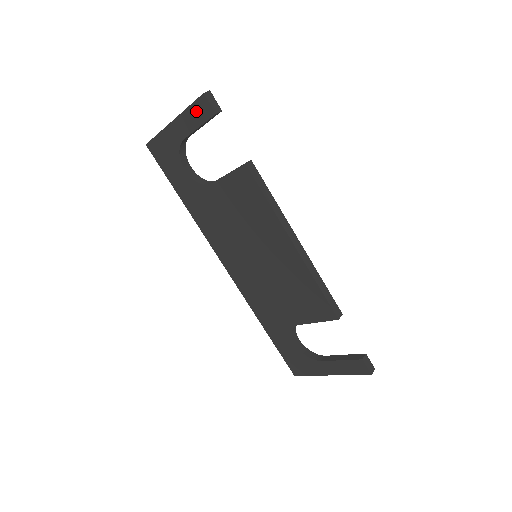
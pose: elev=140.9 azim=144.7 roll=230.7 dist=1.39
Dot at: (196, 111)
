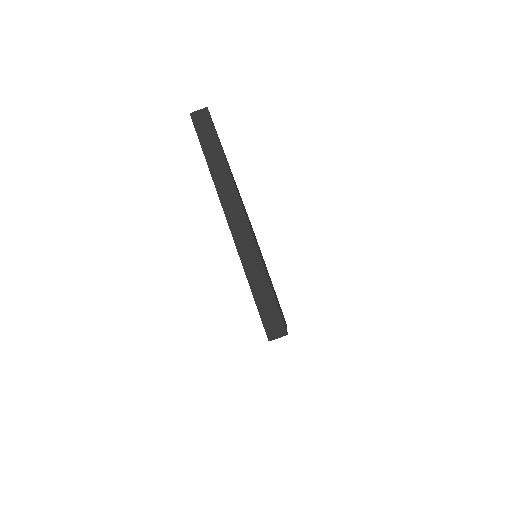
Dot at: occluded
